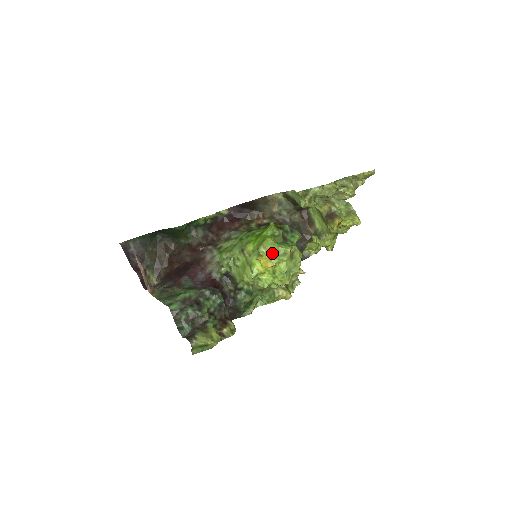
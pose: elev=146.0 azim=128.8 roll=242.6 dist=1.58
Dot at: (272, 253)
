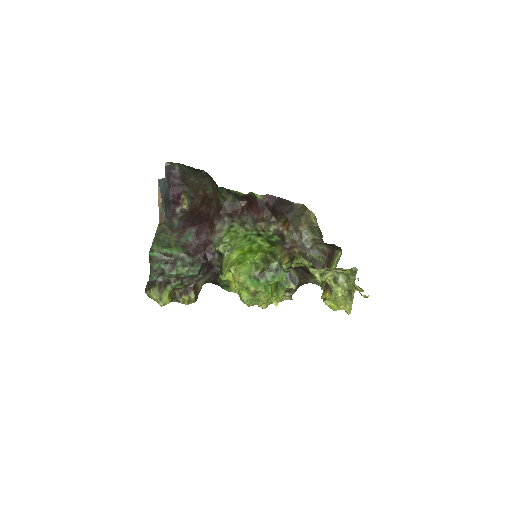
Dot at: (237, 280)
